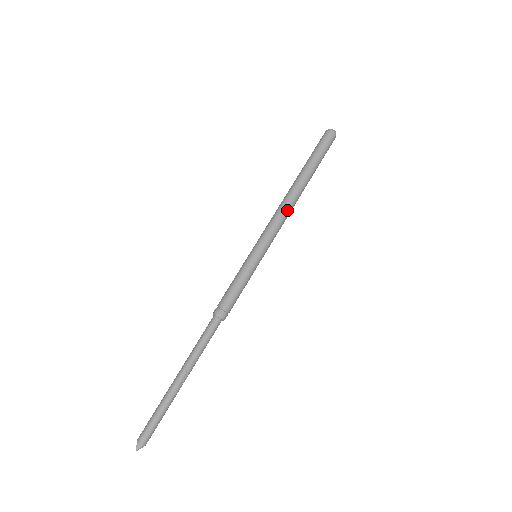
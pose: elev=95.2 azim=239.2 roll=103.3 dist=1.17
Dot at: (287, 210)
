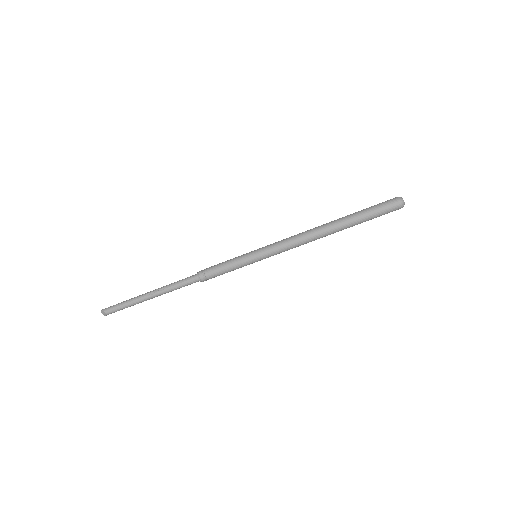
Dot at: (302, 235)
